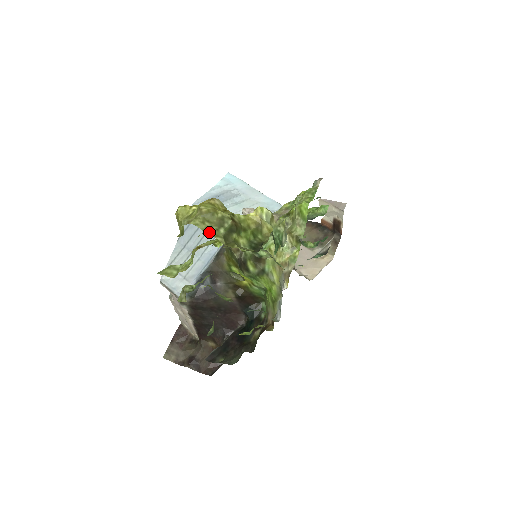
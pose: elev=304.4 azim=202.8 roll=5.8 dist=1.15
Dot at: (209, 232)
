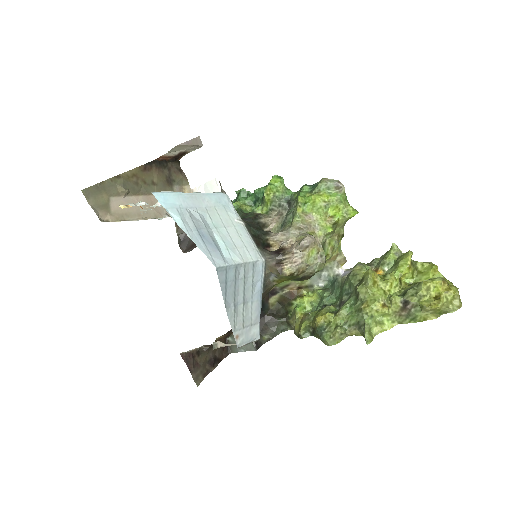
Dot at: occluded
